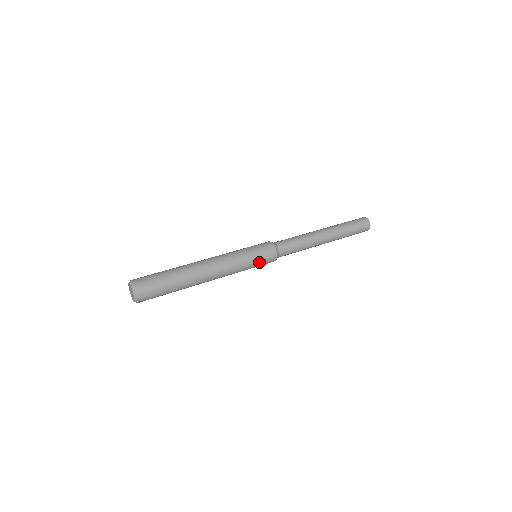
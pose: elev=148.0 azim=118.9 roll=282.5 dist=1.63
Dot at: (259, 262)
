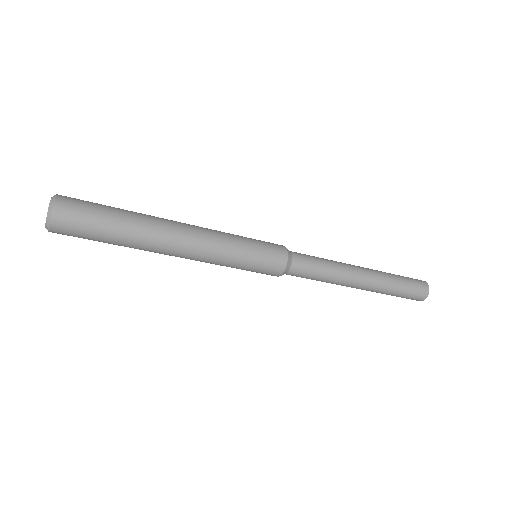
Dot at: (257, 261)
